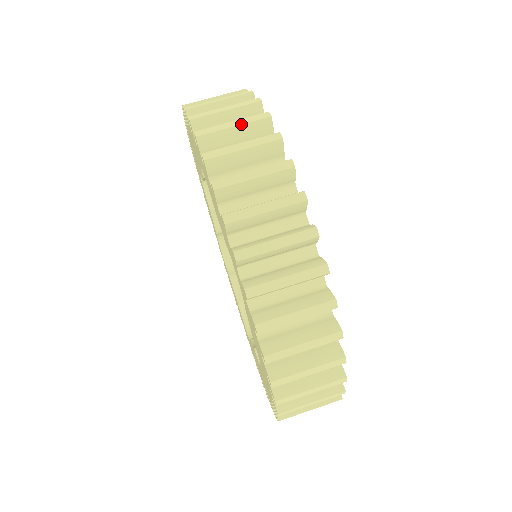
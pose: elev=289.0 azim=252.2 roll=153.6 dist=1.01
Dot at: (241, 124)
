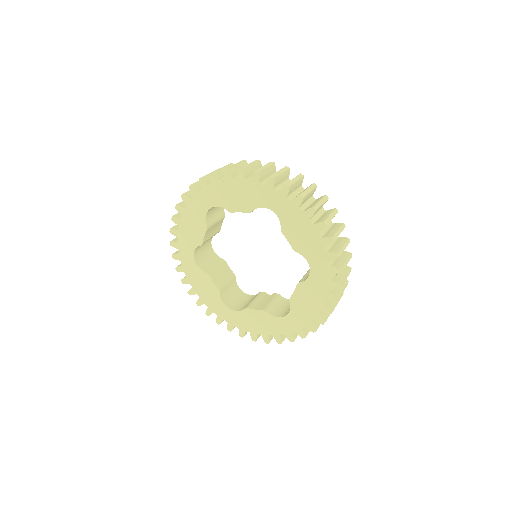
Dot at: (312, 190)
